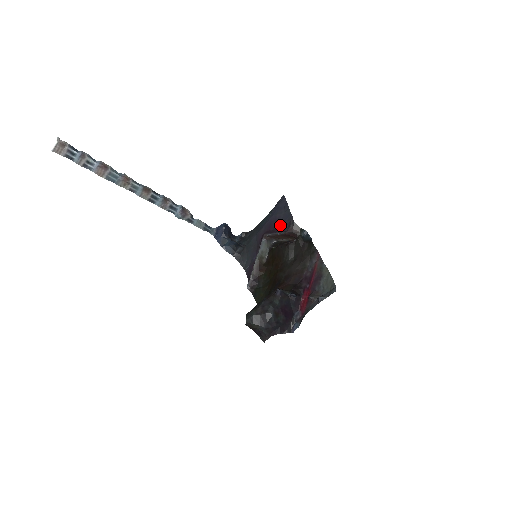
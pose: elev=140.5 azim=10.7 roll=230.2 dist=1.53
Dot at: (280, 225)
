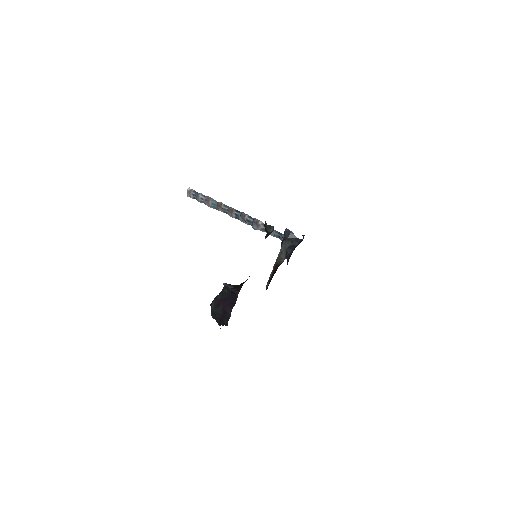
Dot at: occluded
